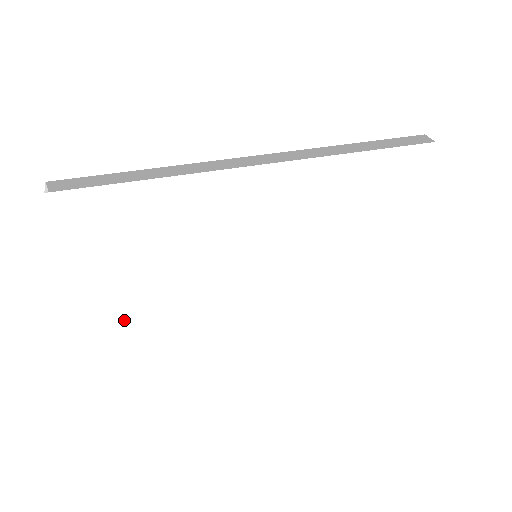
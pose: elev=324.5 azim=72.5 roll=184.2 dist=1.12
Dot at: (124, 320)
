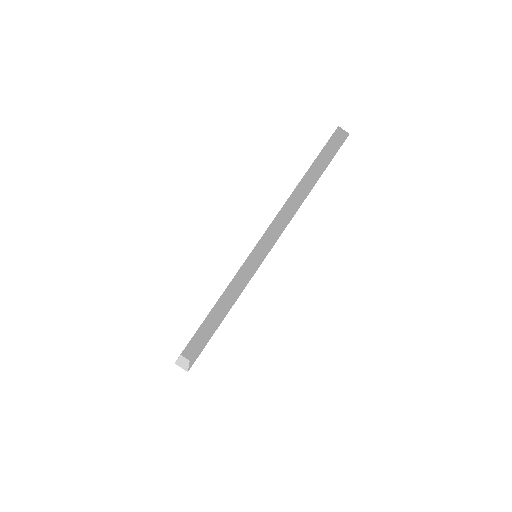
Dot at: occluded
